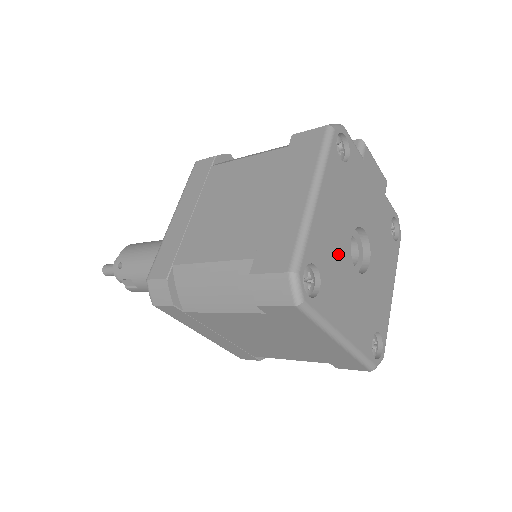
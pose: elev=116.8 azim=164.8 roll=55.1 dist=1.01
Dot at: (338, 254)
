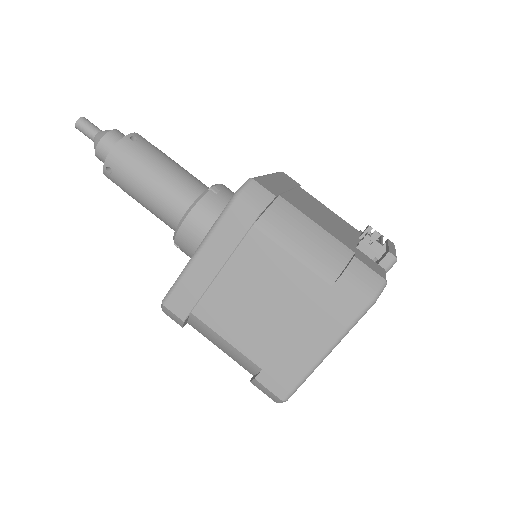
Dot at: occluded
